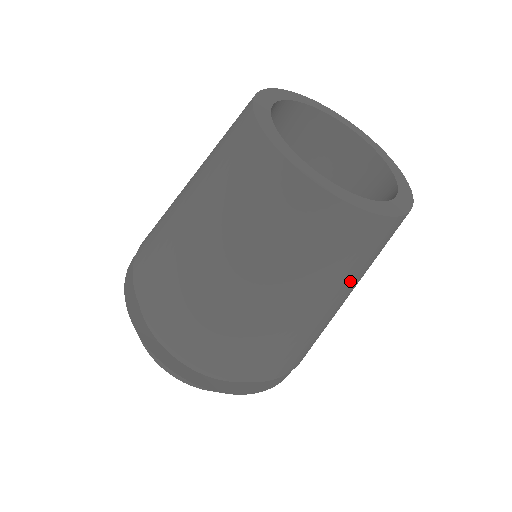
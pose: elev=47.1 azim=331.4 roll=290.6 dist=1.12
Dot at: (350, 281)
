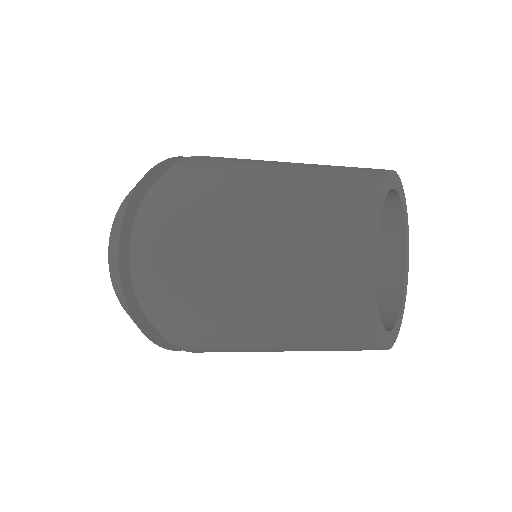
Dot at: occluded
